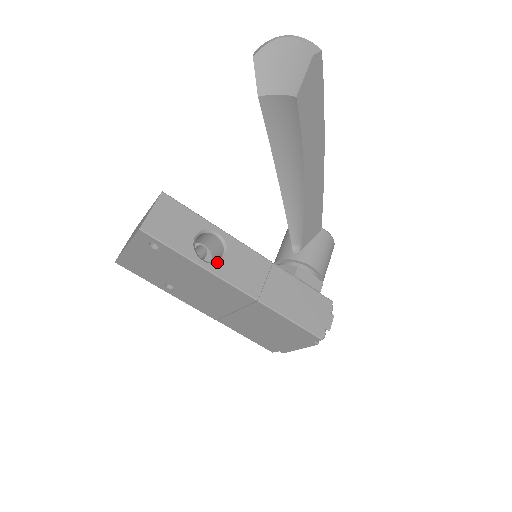
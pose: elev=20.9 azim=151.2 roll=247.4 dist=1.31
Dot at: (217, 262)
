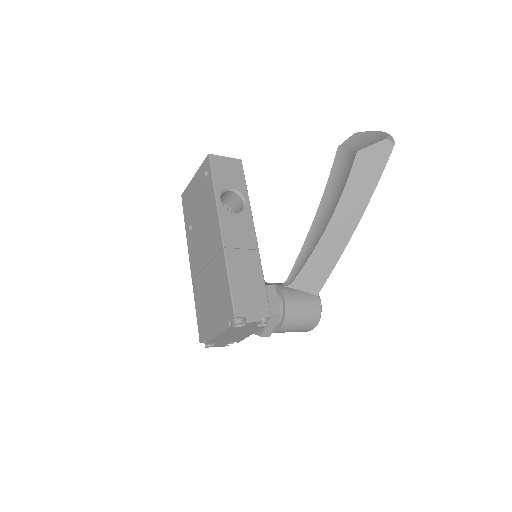
Dot at: (227, 209)
